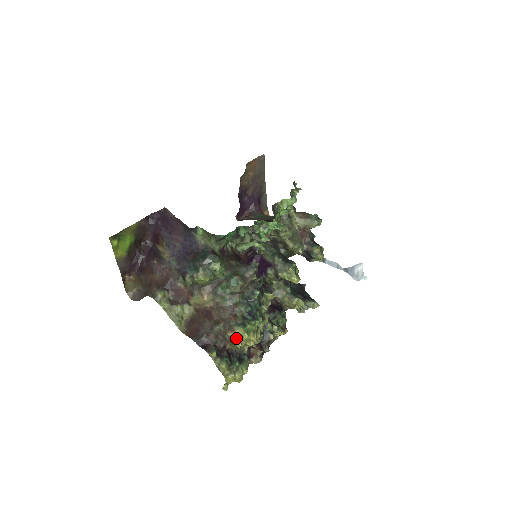
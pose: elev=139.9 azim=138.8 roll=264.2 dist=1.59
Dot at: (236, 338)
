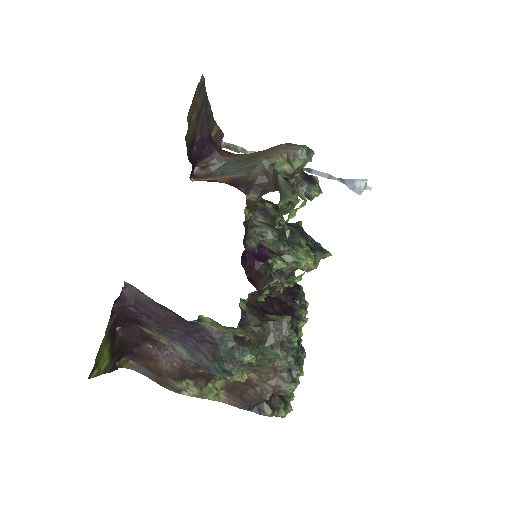
Dot at: occluded
